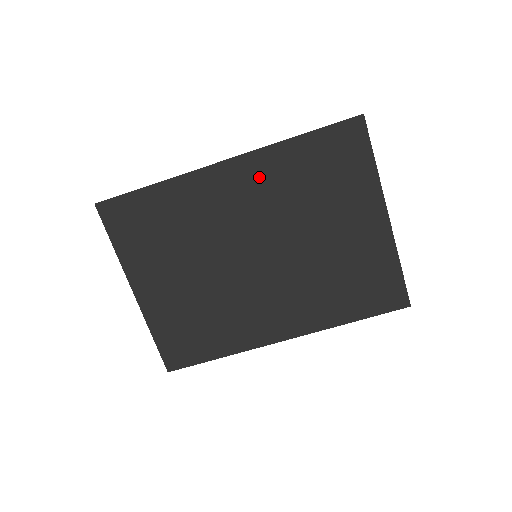
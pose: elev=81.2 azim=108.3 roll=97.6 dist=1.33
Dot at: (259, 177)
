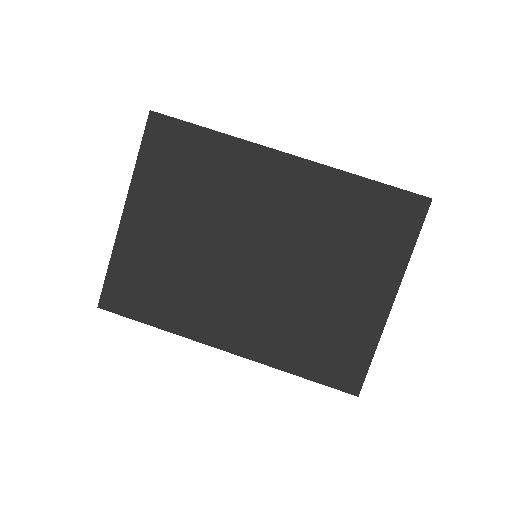
Dot at: (309, 189)
